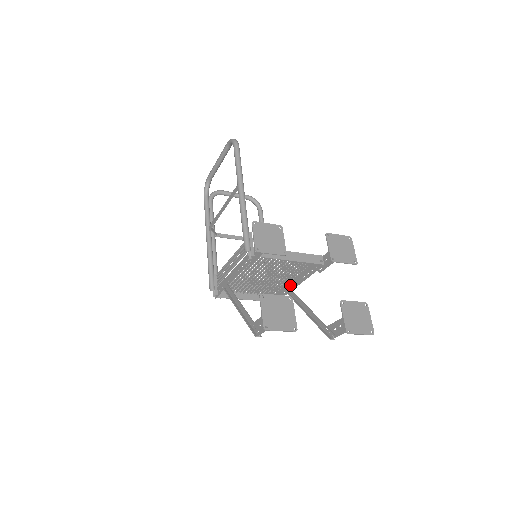
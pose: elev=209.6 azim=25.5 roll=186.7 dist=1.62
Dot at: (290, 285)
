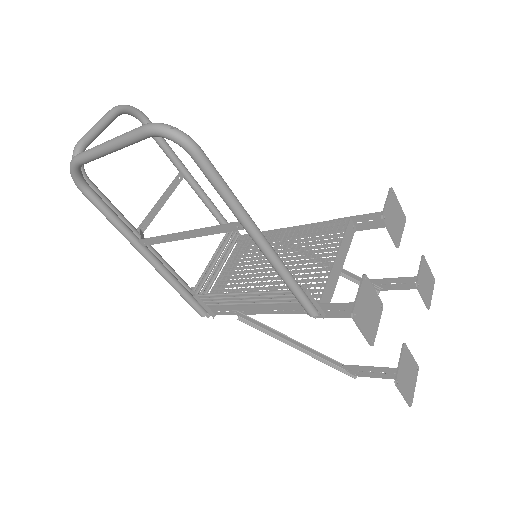
Dot at: (277, 234)
